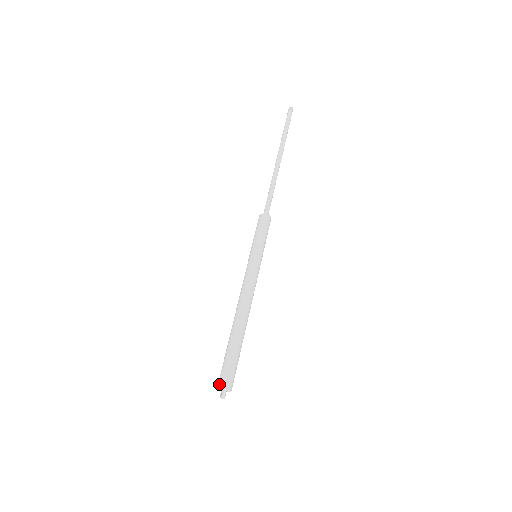
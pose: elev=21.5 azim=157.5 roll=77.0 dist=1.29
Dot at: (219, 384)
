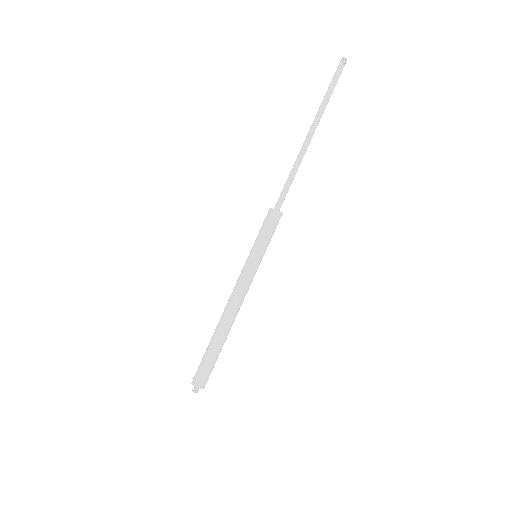
Dot at: (193, 379)
